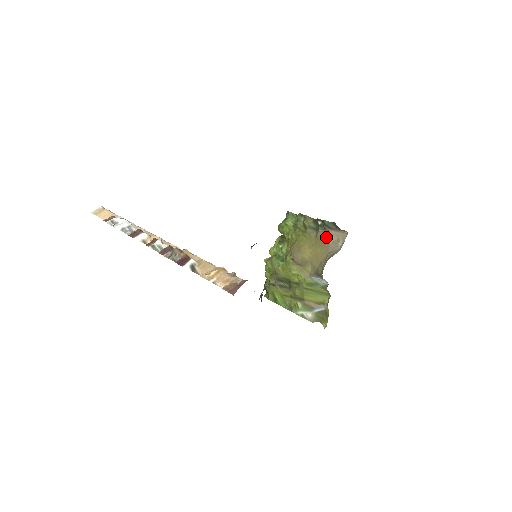
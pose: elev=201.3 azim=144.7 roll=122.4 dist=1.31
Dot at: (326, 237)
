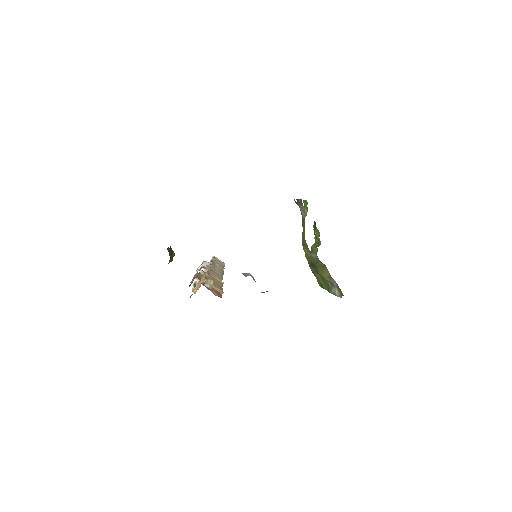
Dot at: (302, 213)
